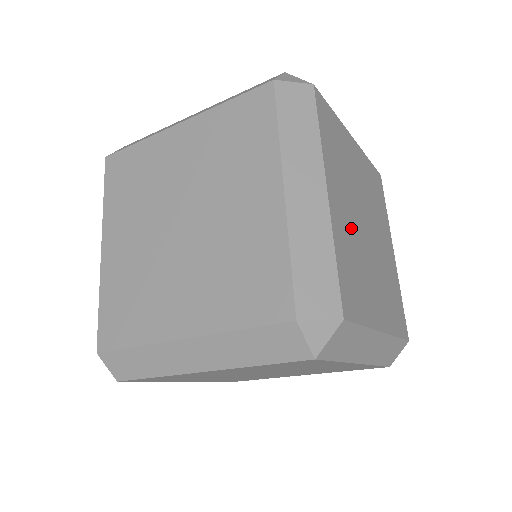
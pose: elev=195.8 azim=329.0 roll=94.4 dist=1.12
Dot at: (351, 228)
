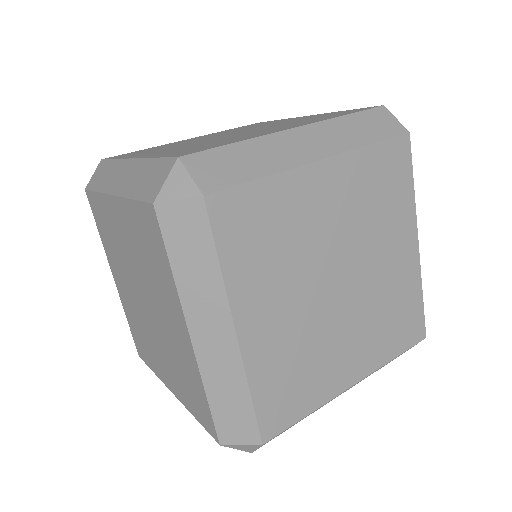
Dot at: occluded
